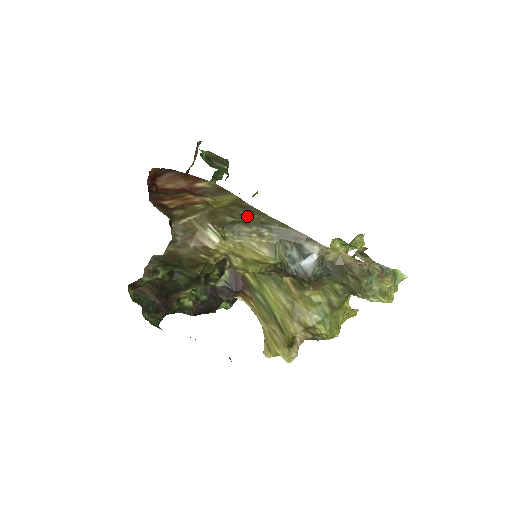
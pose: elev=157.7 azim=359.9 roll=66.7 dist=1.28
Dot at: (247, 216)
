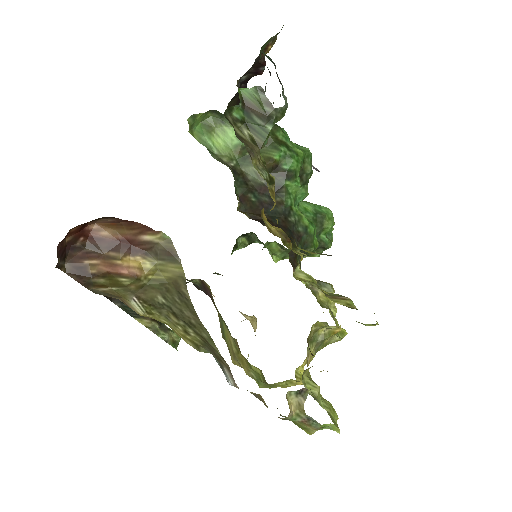
Dot at: (179, 307)
